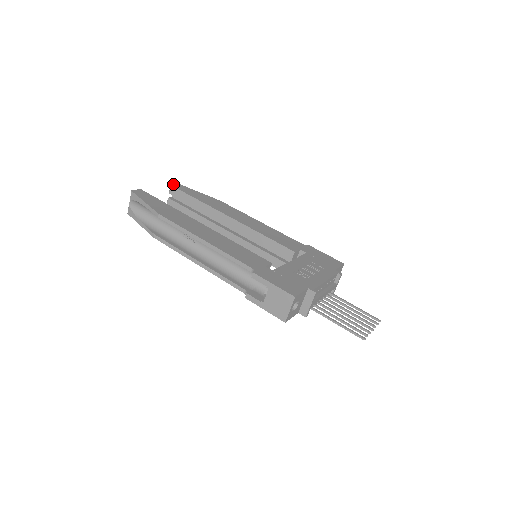
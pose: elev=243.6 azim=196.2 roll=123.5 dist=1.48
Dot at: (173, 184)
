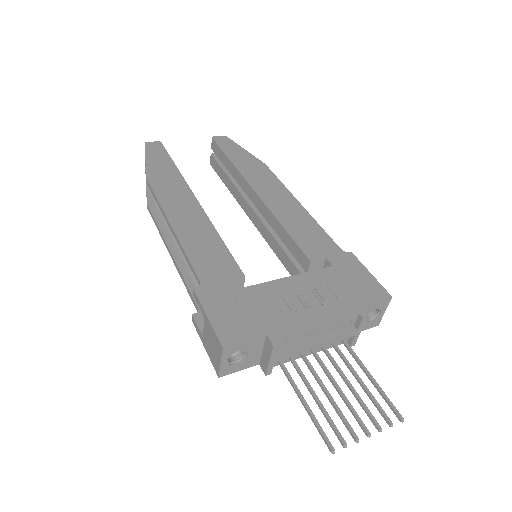
Dot at: (216, 136)
